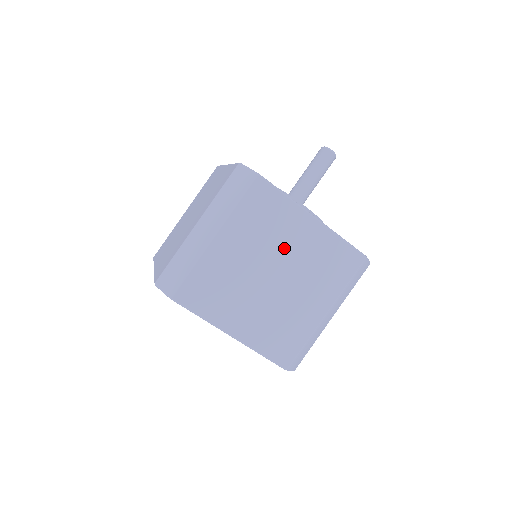
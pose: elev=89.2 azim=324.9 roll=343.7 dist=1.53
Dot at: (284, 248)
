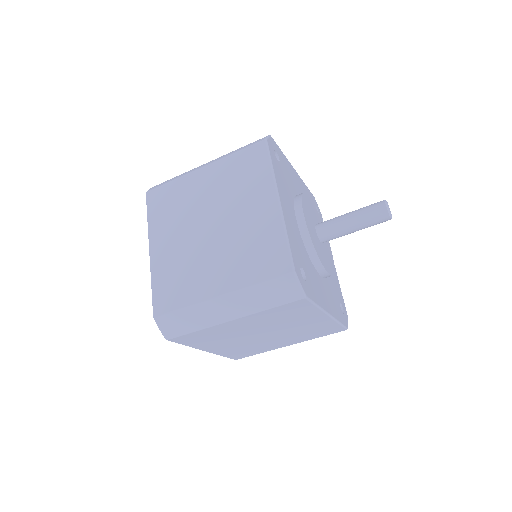
Dot at: (287, 326)
